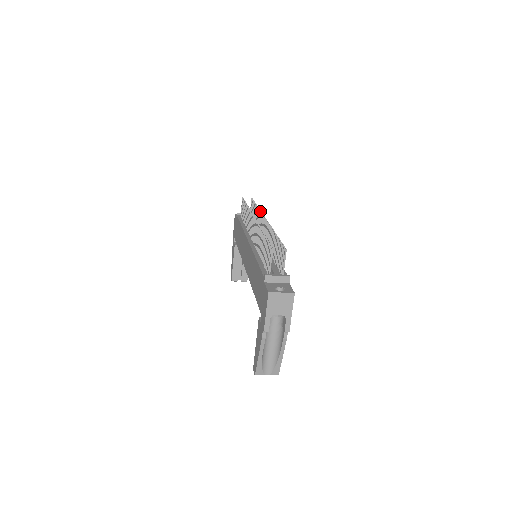
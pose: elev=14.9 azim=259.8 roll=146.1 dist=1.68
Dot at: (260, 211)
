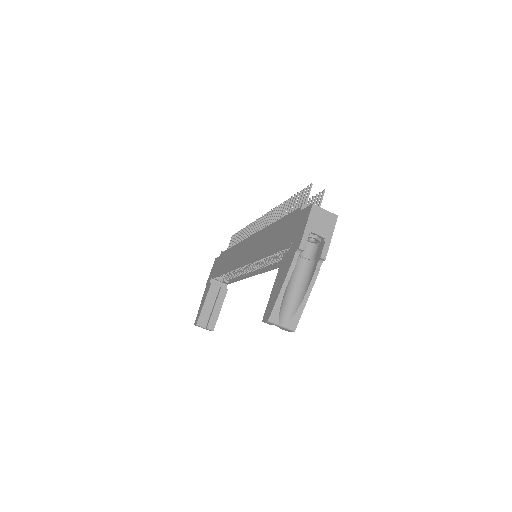
Dot at: occluded
